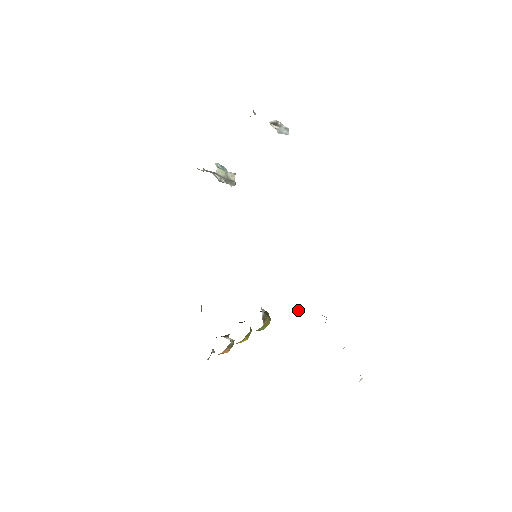
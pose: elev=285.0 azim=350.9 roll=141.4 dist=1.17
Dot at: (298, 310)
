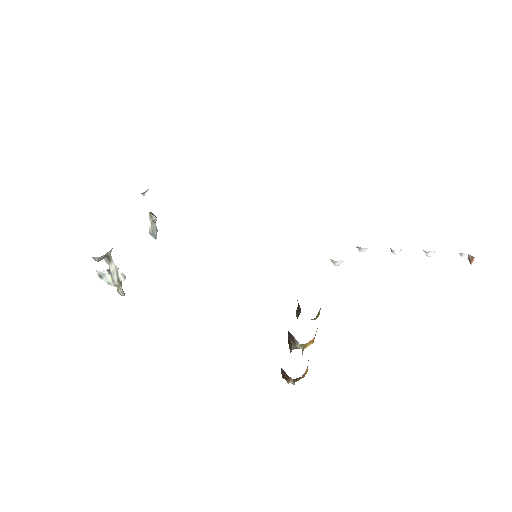
Dot at: occluded
